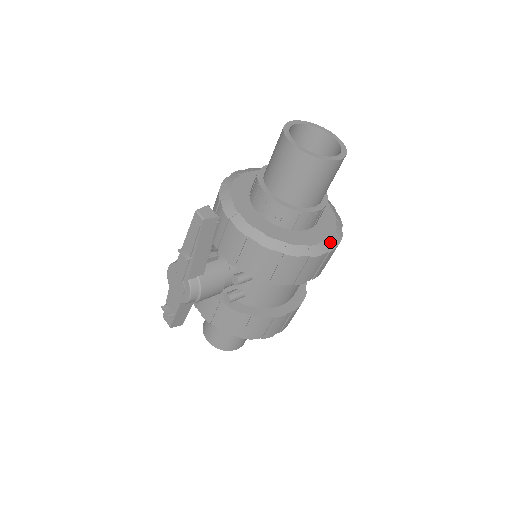
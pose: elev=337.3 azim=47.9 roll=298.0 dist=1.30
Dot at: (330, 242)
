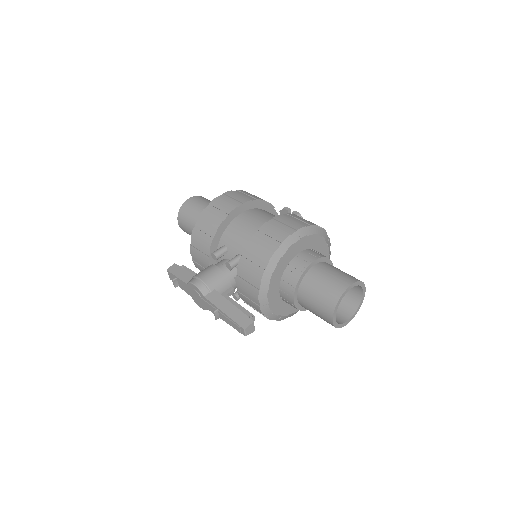
Dot at: occluded
